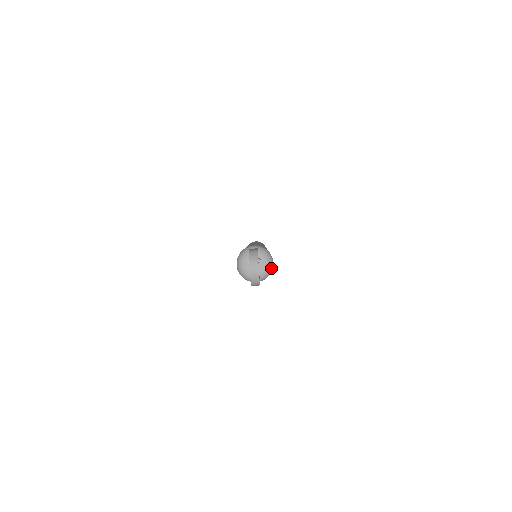
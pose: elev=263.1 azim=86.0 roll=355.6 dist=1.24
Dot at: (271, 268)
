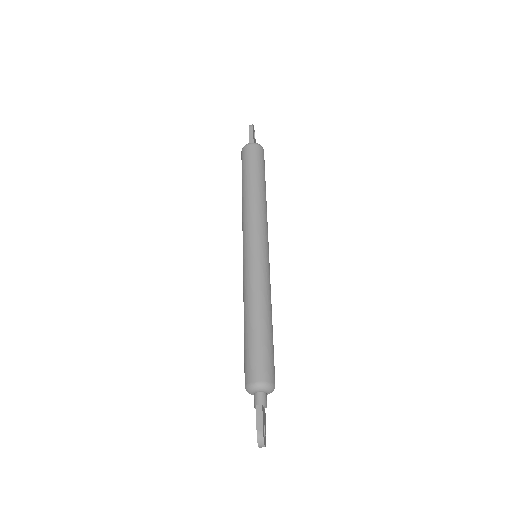
Dot at: (273, 390)
